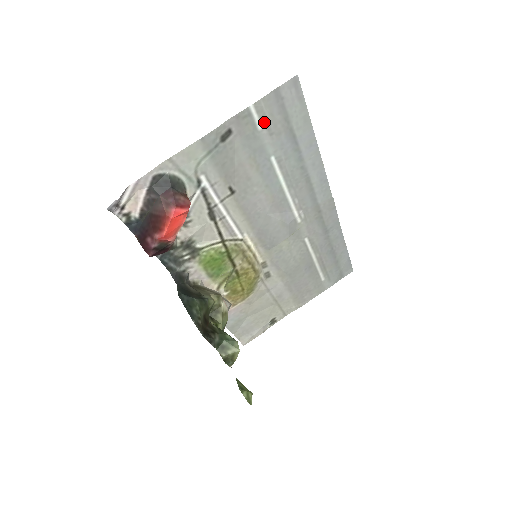
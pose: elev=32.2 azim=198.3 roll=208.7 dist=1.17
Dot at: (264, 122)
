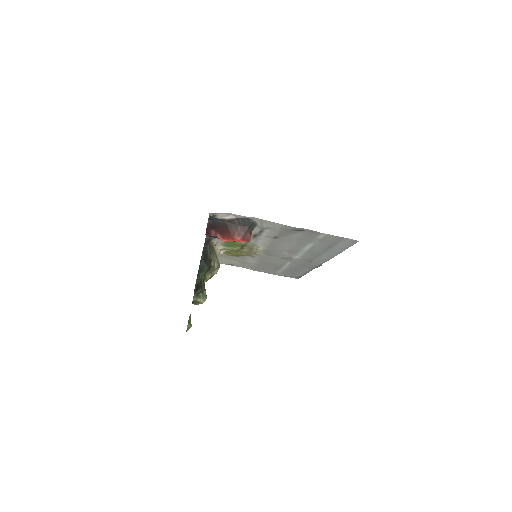
Dot at: (323, 238)
